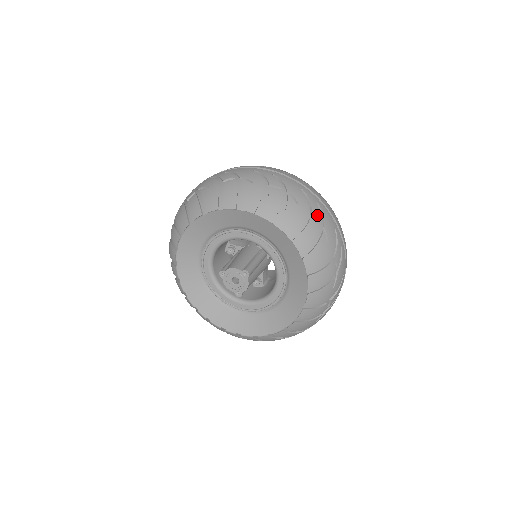
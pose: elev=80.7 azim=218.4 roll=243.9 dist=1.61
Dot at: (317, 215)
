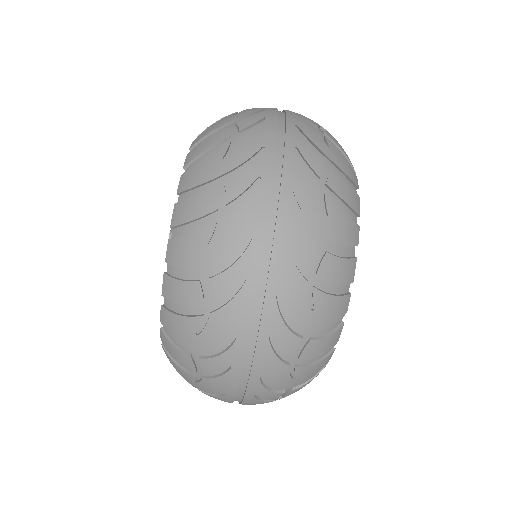
Dot at: (232, 191)
